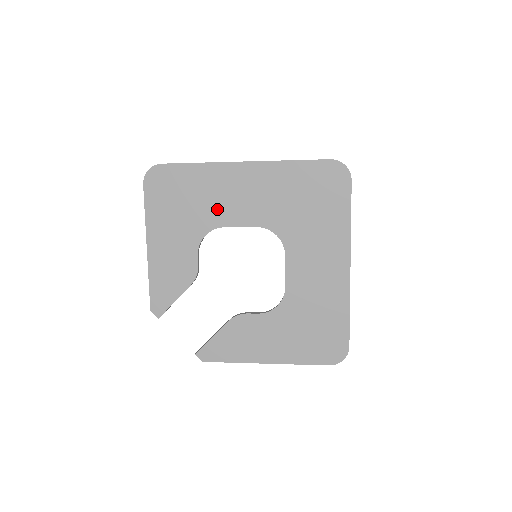
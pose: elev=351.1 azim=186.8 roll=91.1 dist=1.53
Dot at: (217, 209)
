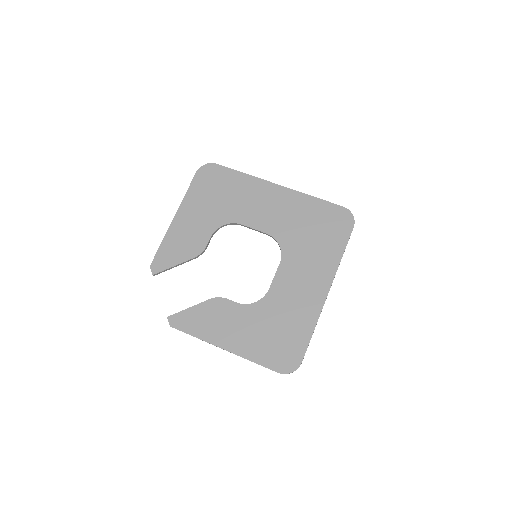
Dot at: (242, 209)
